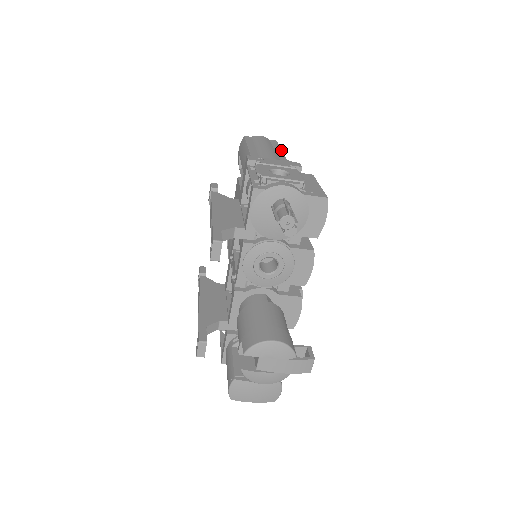
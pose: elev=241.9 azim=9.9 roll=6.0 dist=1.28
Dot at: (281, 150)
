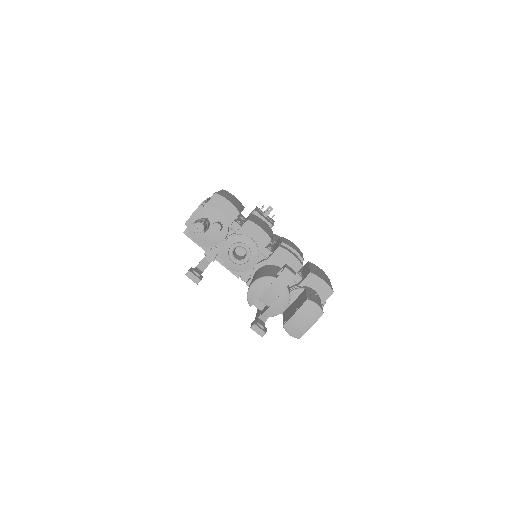
Dot at: occluded
